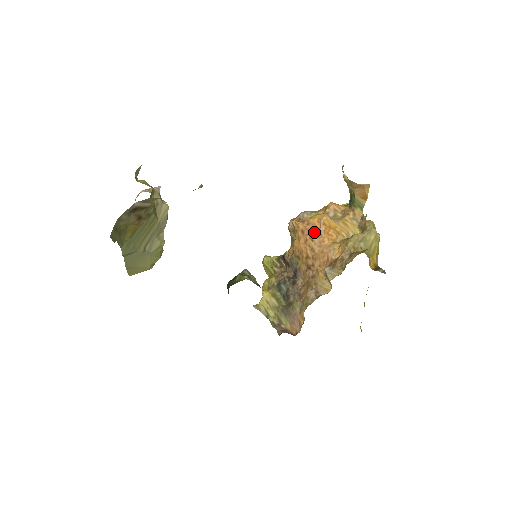
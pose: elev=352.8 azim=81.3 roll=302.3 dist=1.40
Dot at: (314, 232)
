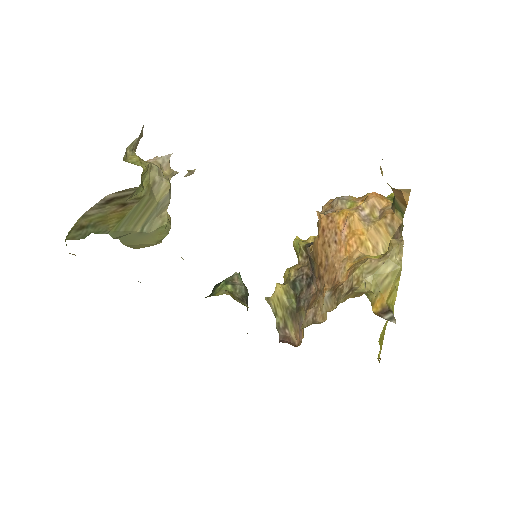
Dot at: (334, 235)
